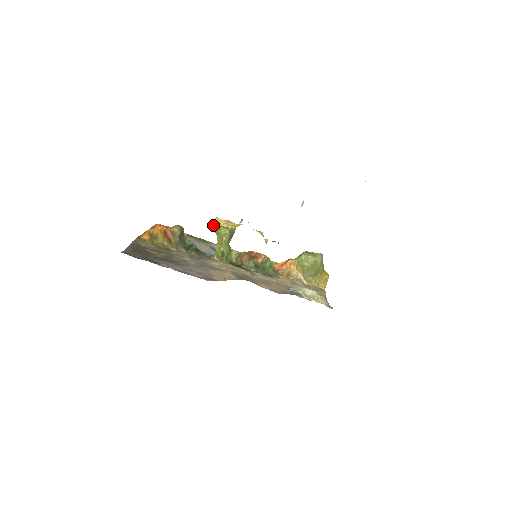
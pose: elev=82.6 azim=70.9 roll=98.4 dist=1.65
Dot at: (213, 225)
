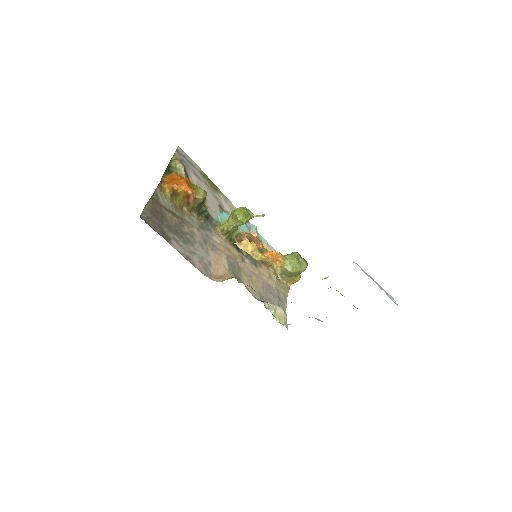
Dot at: (240, 247)
